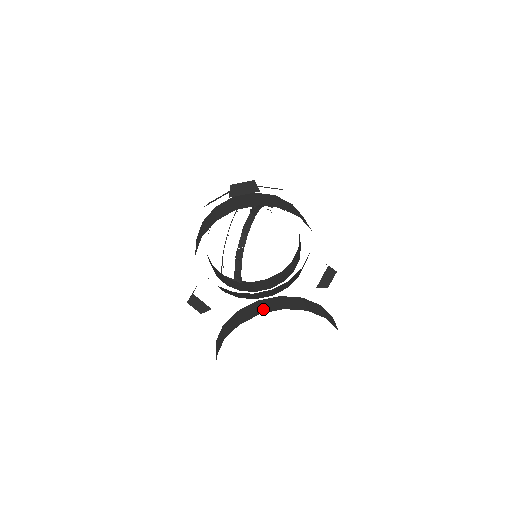
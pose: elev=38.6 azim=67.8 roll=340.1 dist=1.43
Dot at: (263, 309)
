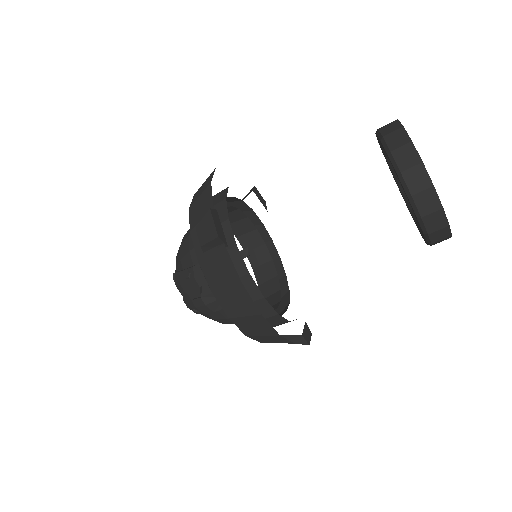
Dot at: occluded
